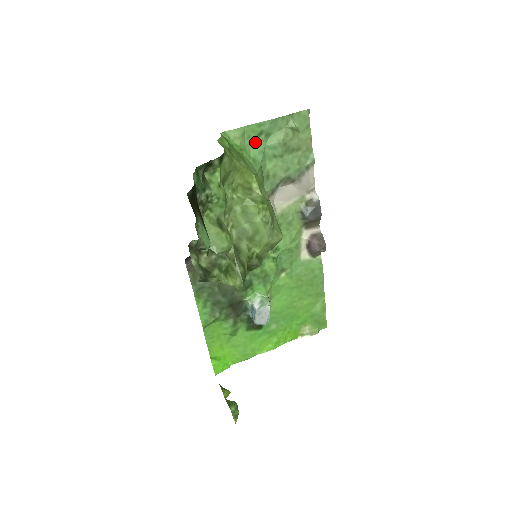
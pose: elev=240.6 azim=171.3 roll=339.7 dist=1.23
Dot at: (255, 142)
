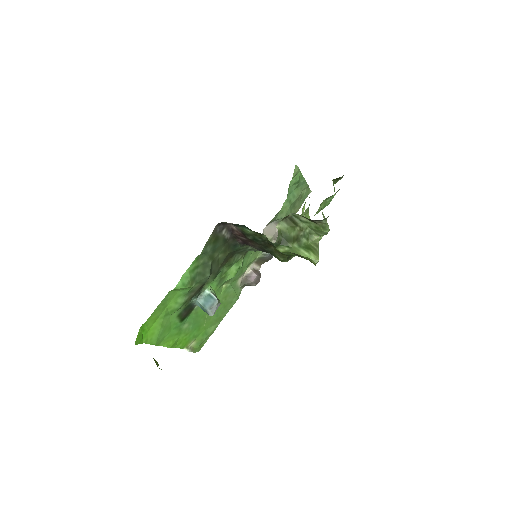
Dot at: (294, 184)
